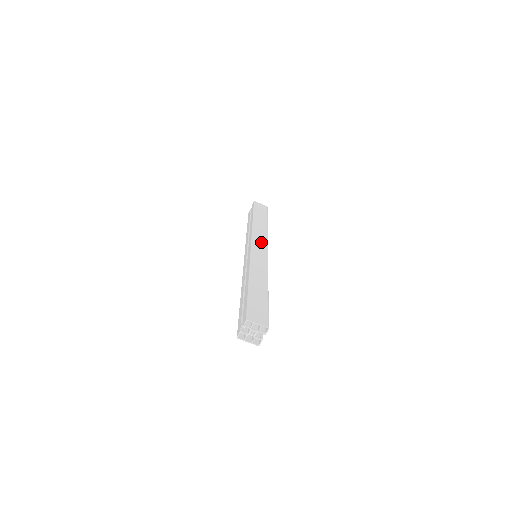
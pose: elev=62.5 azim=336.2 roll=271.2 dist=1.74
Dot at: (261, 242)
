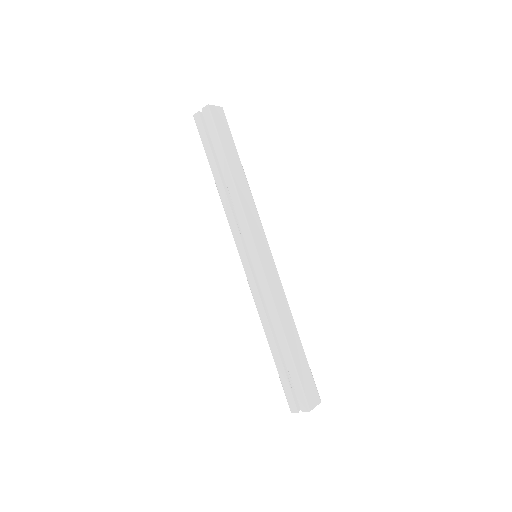
Dot at: (260, 234)
